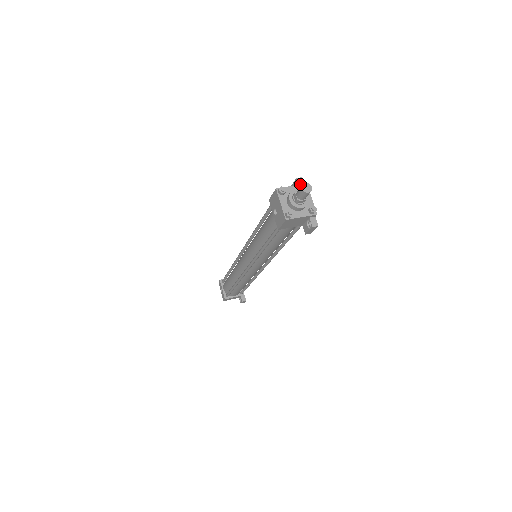
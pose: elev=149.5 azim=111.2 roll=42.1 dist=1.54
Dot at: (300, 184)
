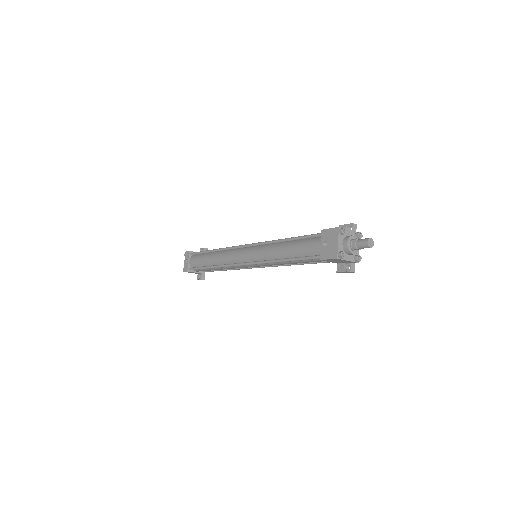
Dot at: (354, 230)
